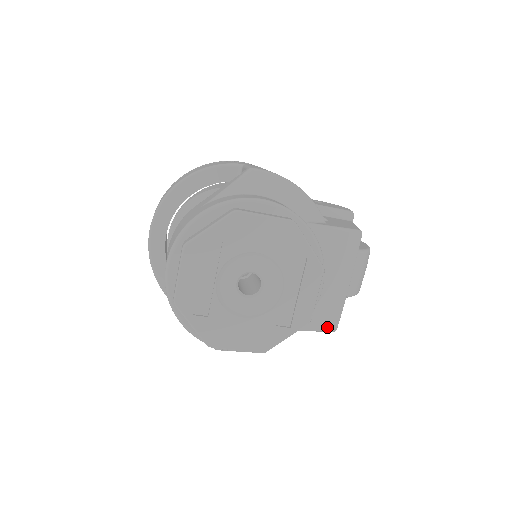
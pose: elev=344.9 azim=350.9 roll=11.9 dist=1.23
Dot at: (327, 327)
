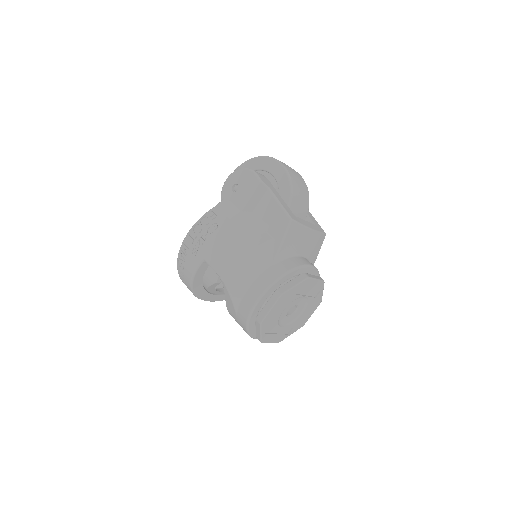
Dot at: (322, 242)
